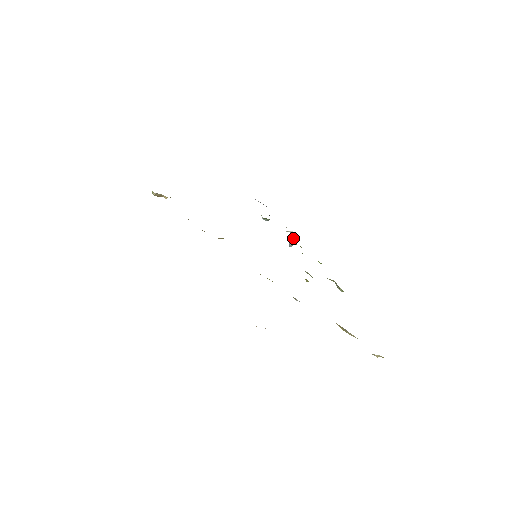
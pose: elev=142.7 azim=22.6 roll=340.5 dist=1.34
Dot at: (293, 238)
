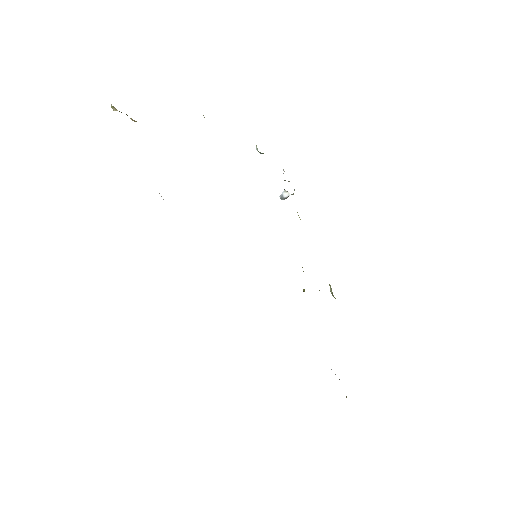
Dot at: (290, 194)
